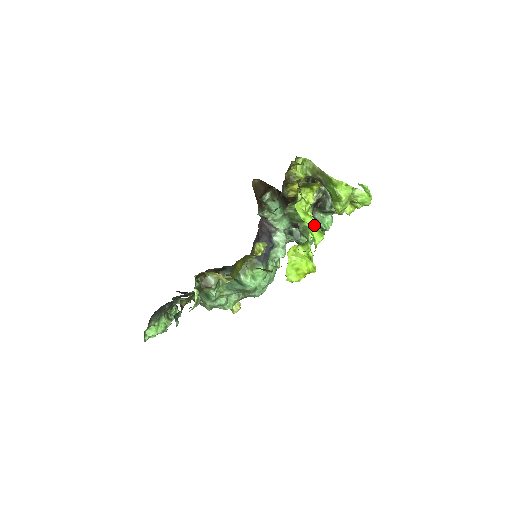
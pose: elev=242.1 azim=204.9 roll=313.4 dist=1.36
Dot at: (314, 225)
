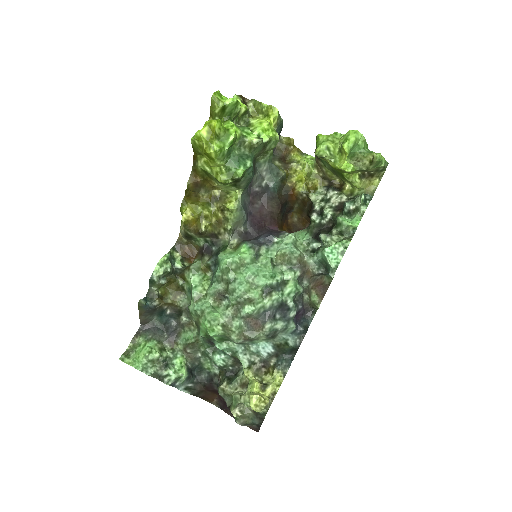
Dot at: occluded
